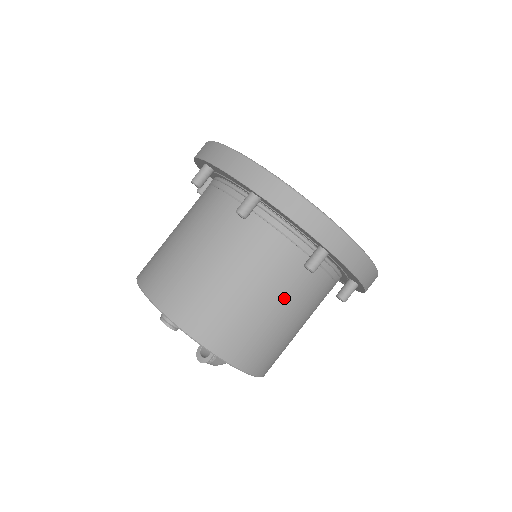
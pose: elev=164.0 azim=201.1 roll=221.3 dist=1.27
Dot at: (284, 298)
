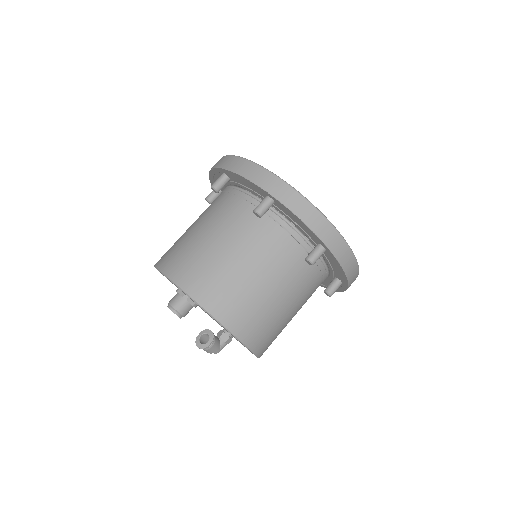
Dot at: (286, 286)
